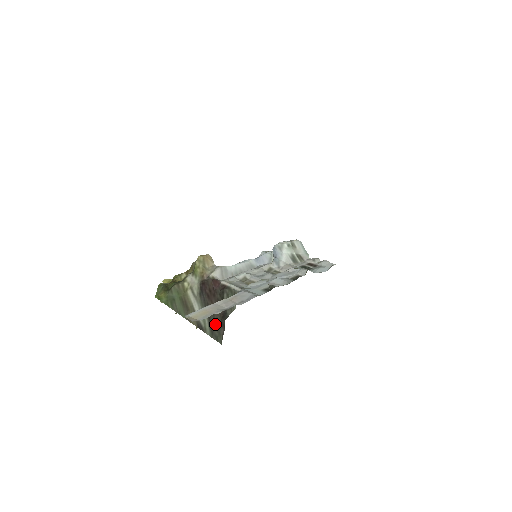
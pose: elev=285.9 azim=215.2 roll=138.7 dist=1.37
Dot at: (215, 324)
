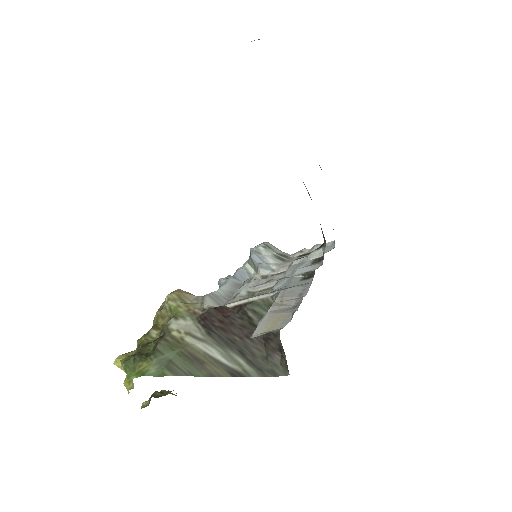
Dot at: (258, 357)
